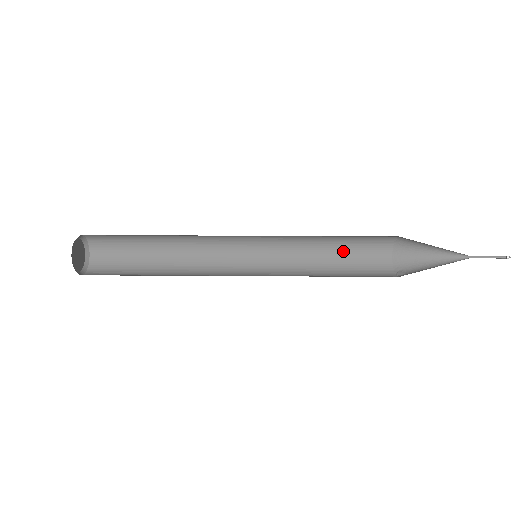
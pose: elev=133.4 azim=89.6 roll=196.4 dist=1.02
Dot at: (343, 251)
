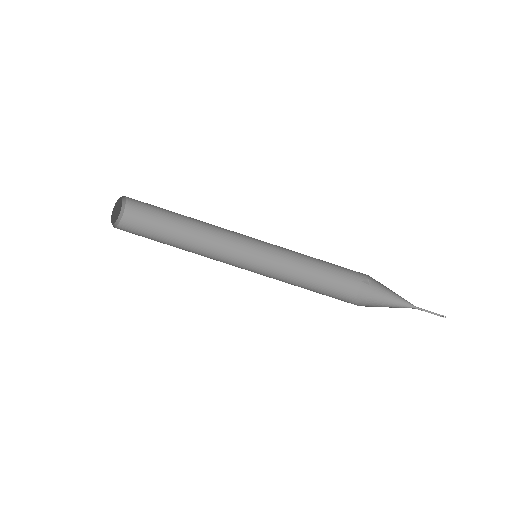
Dot at: occluded
